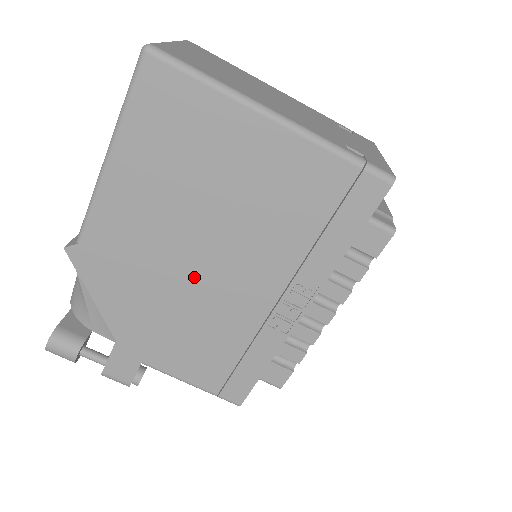
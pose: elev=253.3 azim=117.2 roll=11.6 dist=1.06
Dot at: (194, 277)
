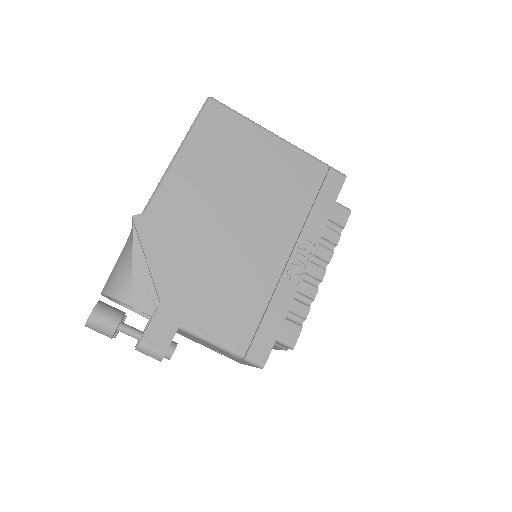
Dot at: (230, 239)
